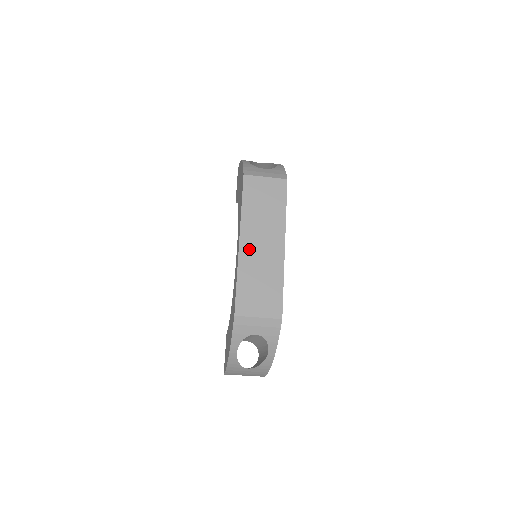
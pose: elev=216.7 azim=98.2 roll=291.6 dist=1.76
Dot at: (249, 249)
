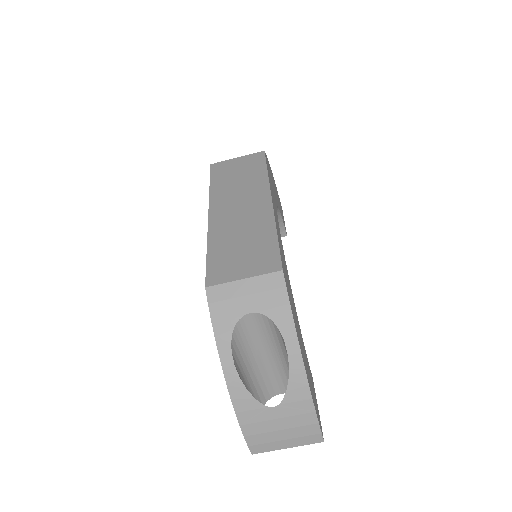
Dot at: (222, 217)
